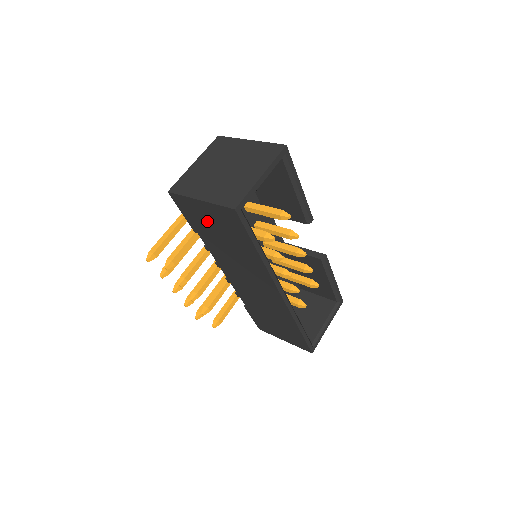
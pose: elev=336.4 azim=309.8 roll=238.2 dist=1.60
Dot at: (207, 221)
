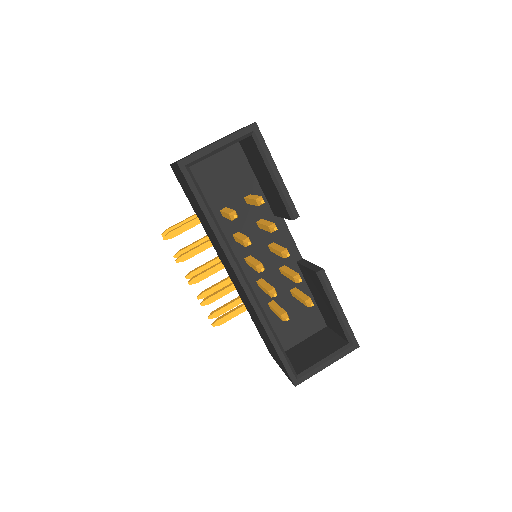
Dot at: (186, 191)
